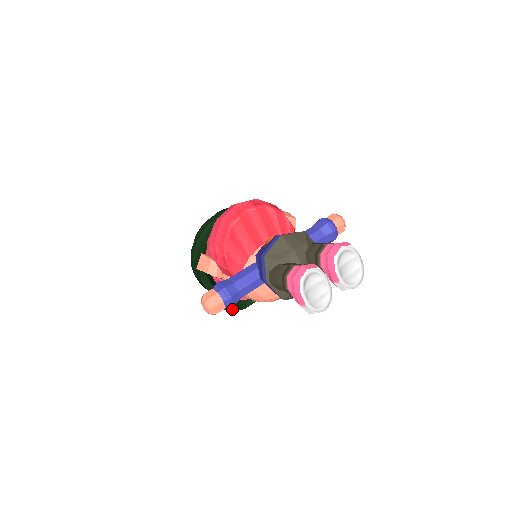
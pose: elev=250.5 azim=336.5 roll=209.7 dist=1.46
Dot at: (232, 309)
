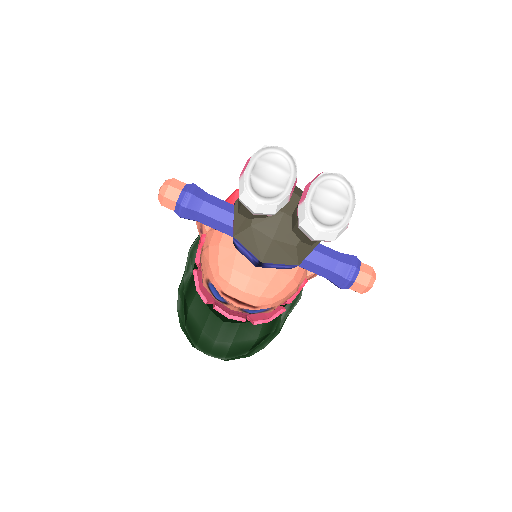
Dot at: (185, 321)
